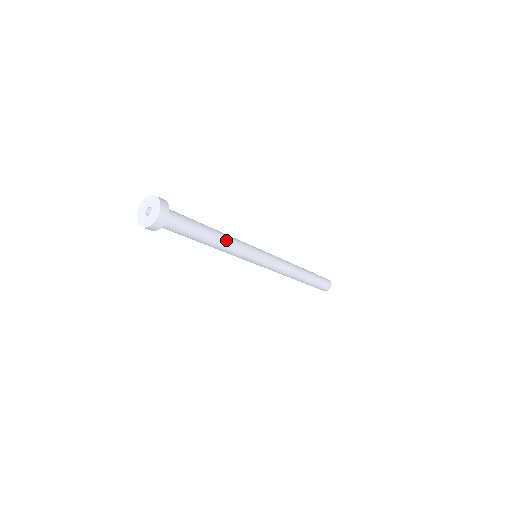
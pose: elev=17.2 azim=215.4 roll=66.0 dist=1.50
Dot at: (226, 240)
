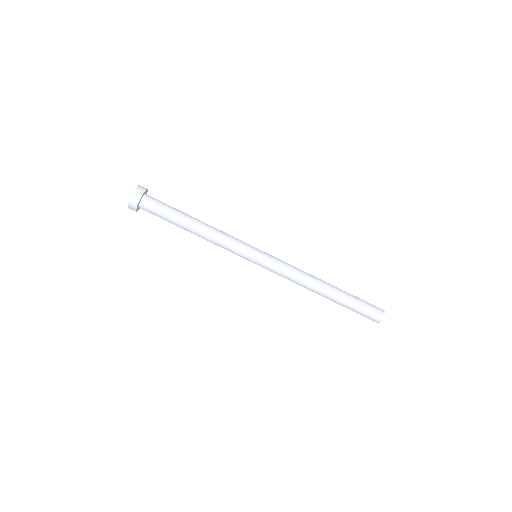
Dot at: (211, 226)
